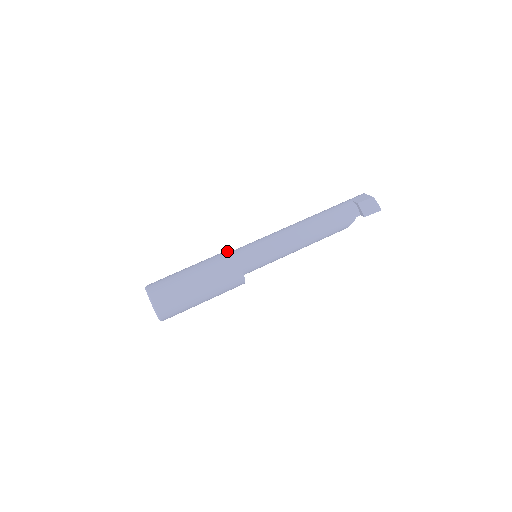
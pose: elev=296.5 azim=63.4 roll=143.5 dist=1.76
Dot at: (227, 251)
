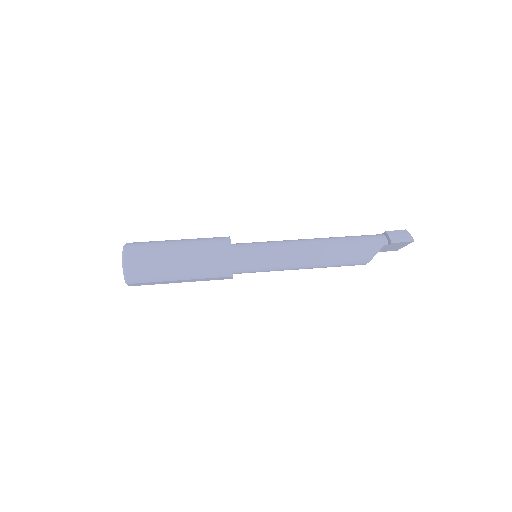
Dot at: occluded
